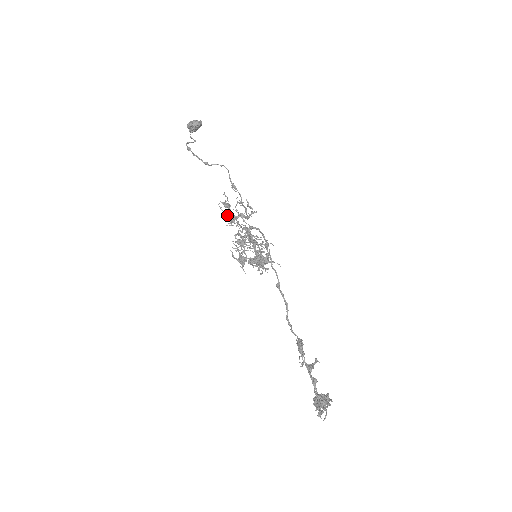
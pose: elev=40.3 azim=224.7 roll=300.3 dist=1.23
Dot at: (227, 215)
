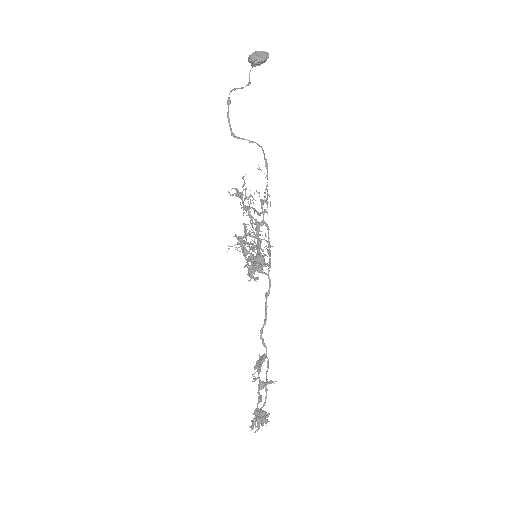
Dot at: (245, 197)
